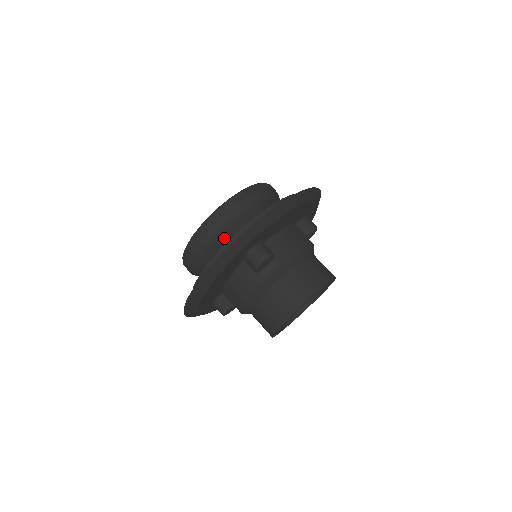
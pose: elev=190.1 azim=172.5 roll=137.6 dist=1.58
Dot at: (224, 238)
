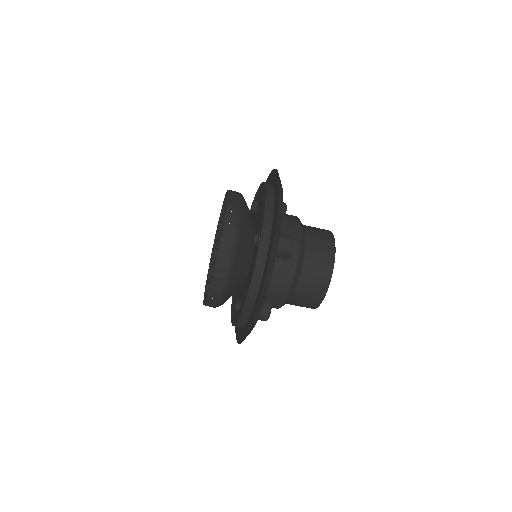
Dot at: (241, 250)
